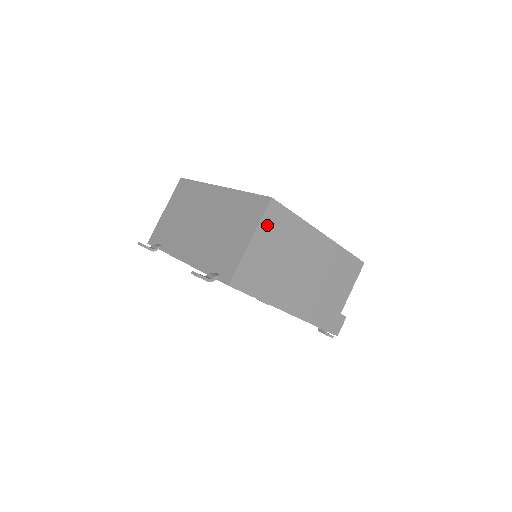
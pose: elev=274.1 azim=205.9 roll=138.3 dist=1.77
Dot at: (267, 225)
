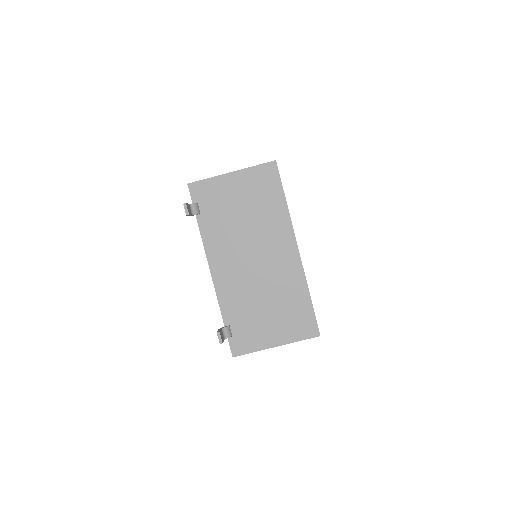
Dot at: occluded
